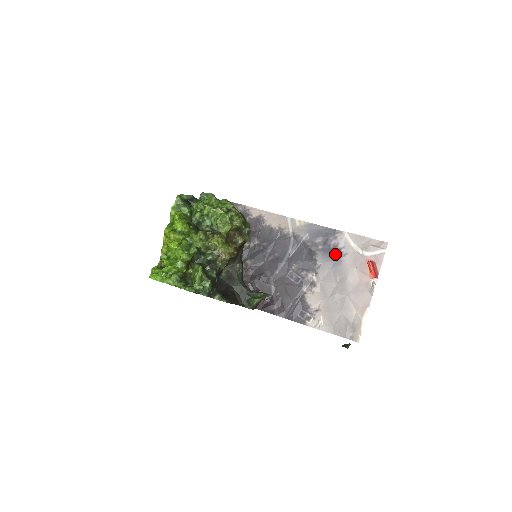
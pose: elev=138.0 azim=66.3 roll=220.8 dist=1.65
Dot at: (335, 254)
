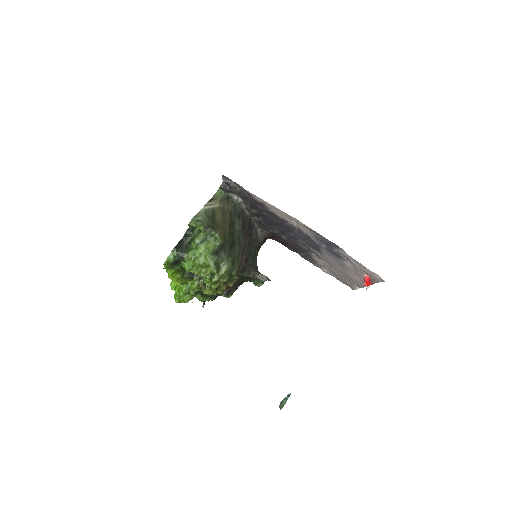
Dot at: (337, 256)
